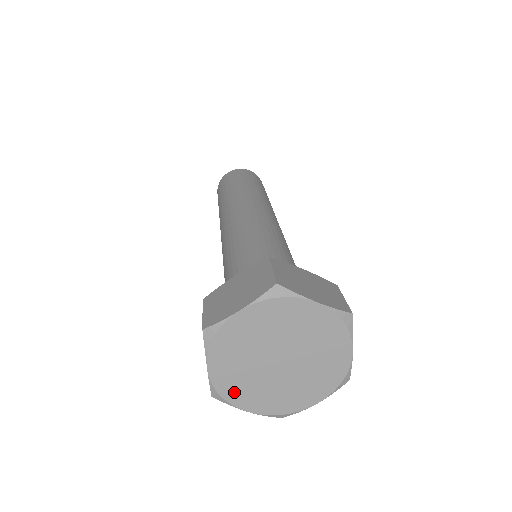
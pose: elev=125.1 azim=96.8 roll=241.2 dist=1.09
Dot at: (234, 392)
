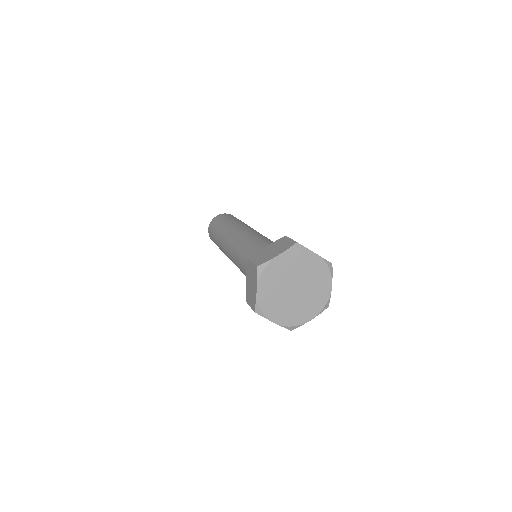
Dot at: (268, 308)
